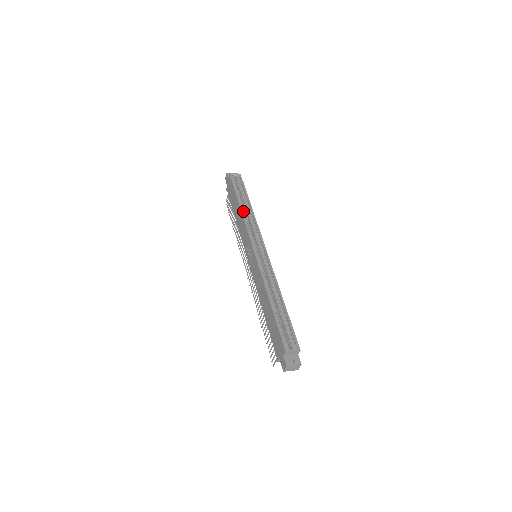
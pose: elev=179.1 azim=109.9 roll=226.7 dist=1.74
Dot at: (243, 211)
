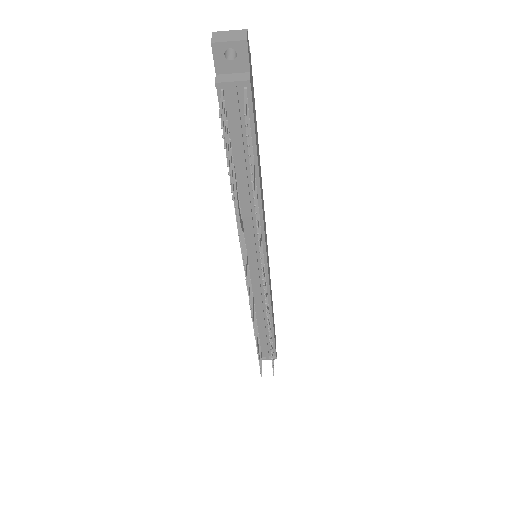
Dot at: occluded
